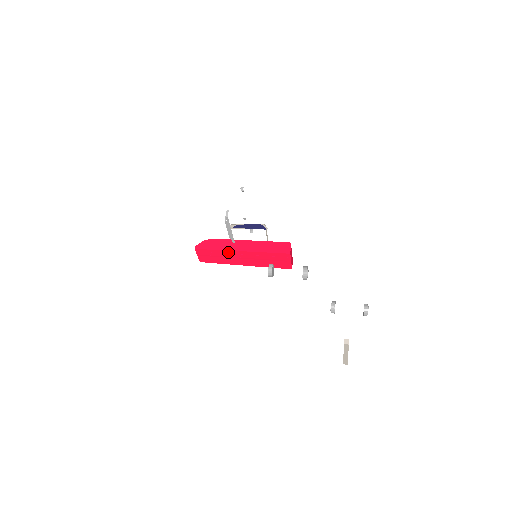
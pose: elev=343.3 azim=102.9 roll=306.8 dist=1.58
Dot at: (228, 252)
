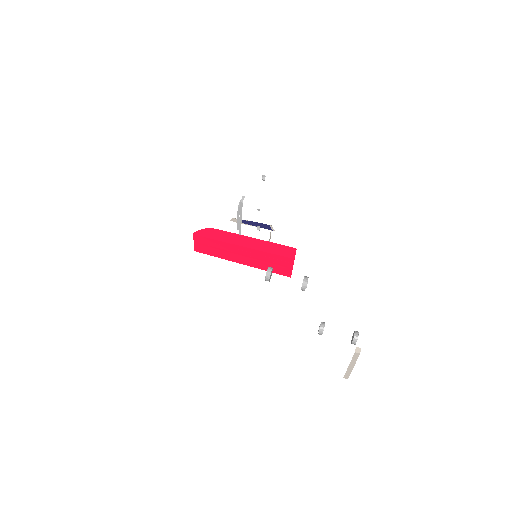
Dot at: (228, 245)
